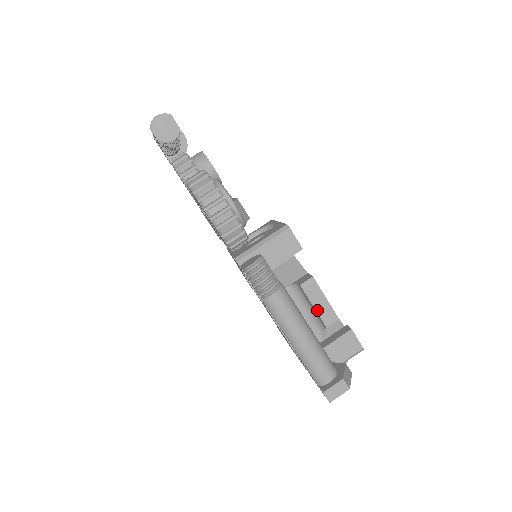
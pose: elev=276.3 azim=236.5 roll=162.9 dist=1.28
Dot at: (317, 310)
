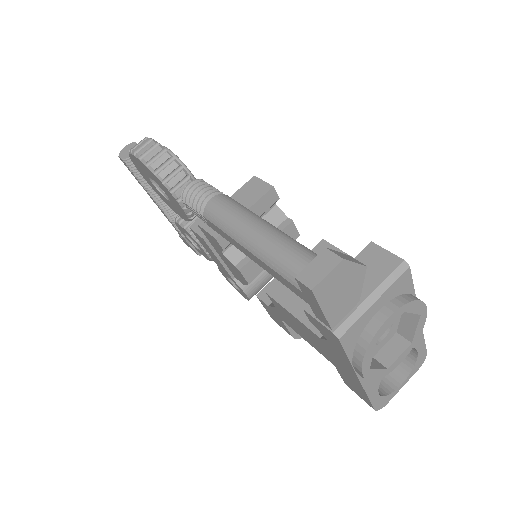
Dot at: occluded
